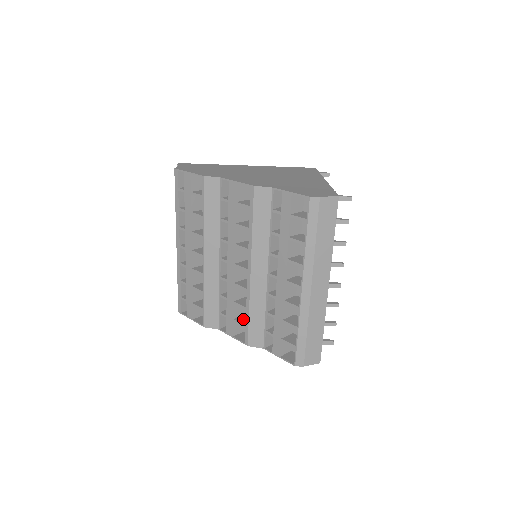
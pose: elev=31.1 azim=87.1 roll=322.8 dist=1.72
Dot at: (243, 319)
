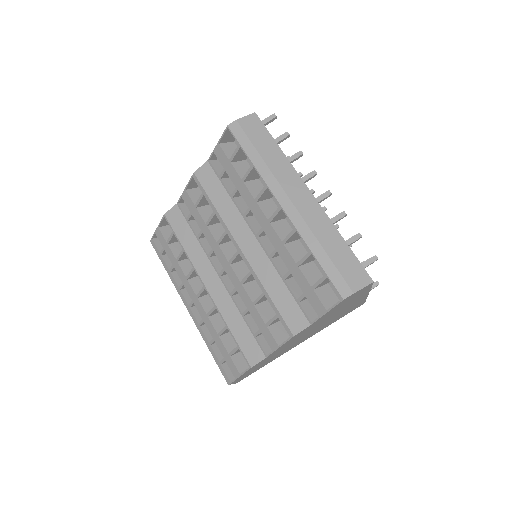
Dot at: occluded
